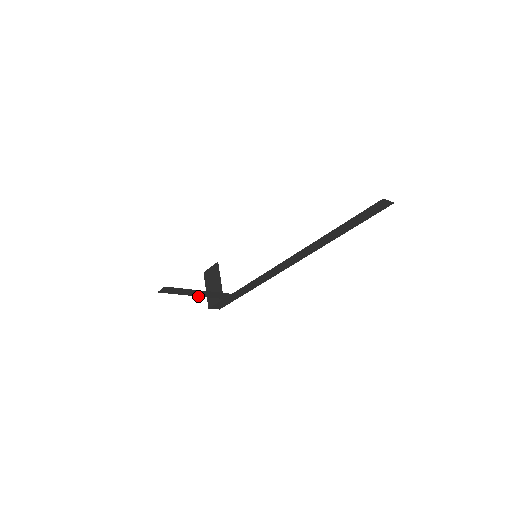
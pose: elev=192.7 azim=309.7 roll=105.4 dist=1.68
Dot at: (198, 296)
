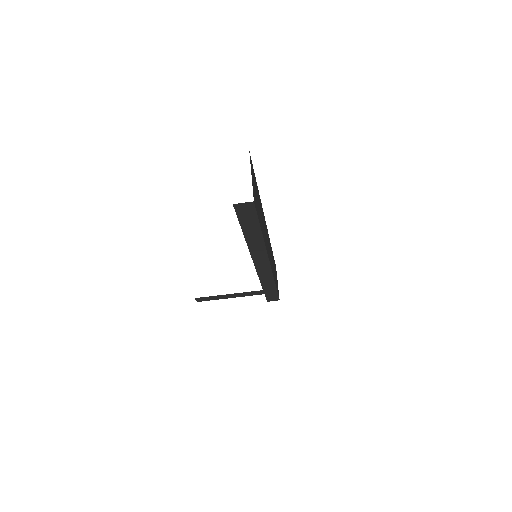
Dot at: occluded
